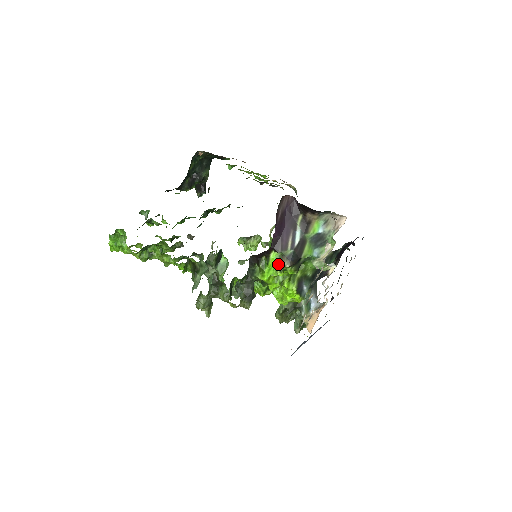
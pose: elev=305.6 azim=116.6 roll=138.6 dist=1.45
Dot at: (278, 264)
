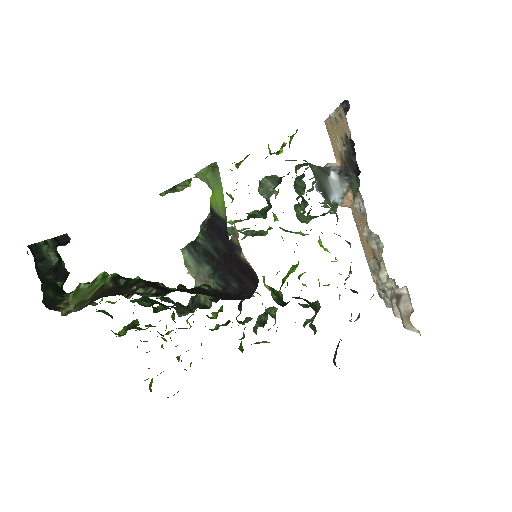
Dot at: occluded
